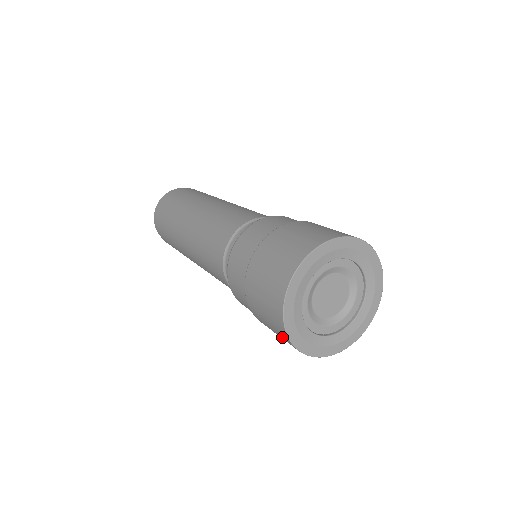
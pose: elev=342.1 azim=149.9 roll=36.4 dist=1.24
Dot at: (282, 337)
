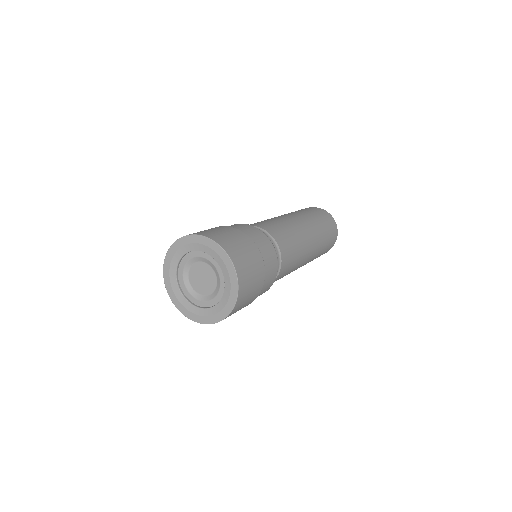
Dot at: occluded
